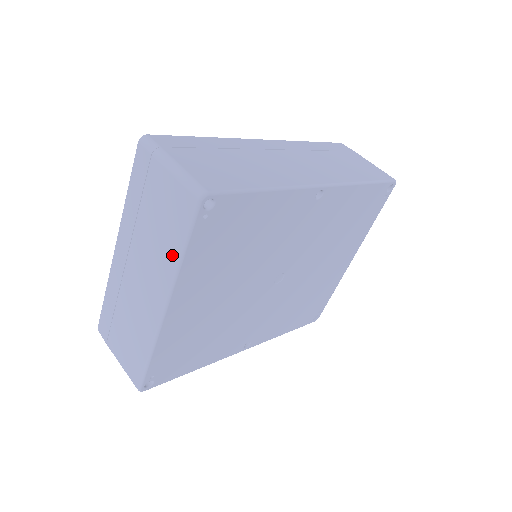
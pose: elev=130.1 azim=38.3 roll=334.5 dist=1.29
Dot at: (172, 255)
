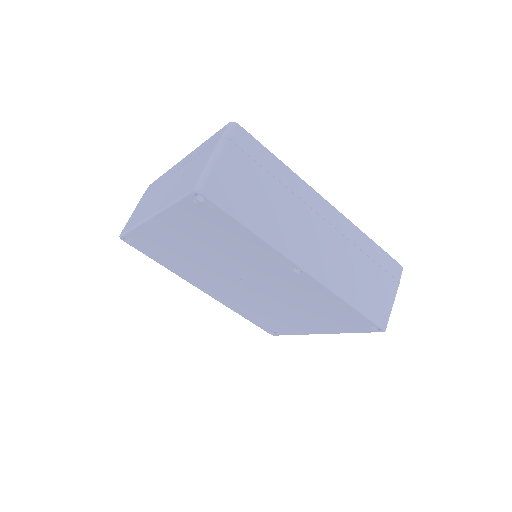
Dot at: (172, 198)
